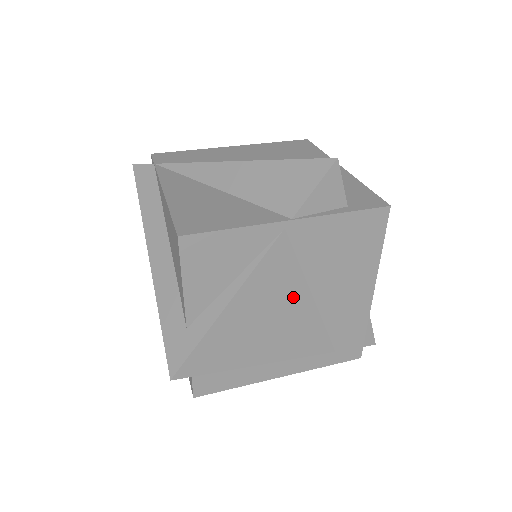
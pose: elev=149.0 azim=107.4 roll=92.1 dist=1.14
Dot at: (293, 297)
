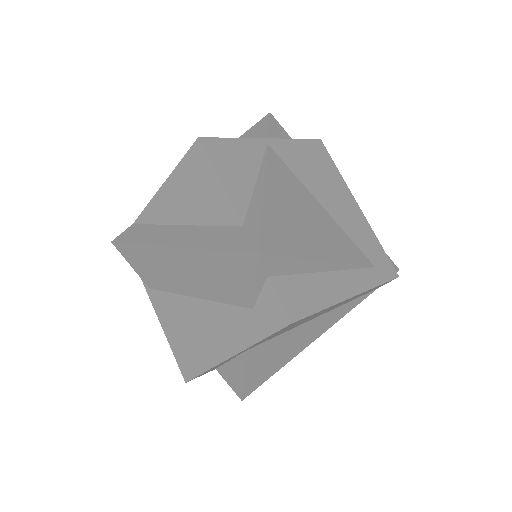
Dot at: (307, 201)
